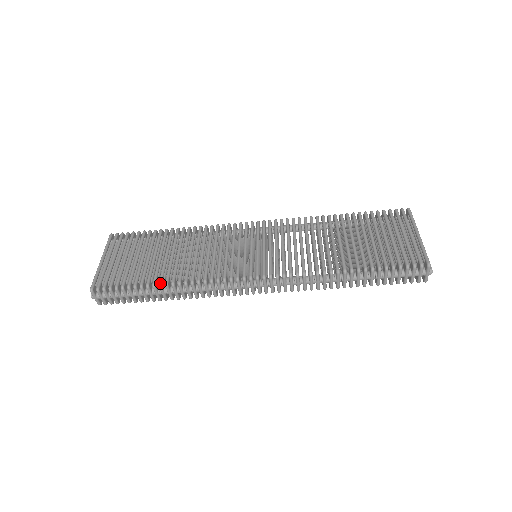
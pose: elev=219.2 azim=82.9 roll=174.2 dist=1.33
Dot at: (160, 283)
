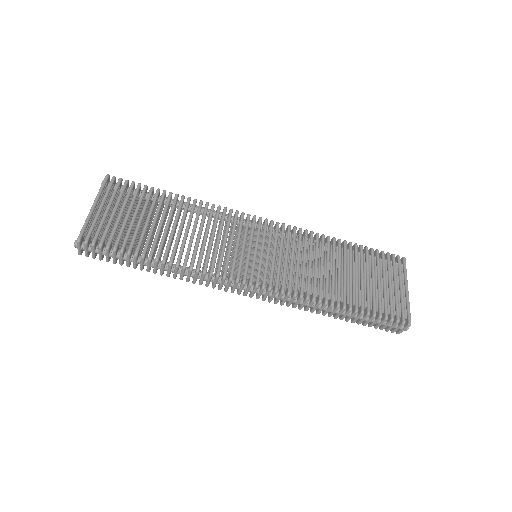
Dot at: (158, 258)
